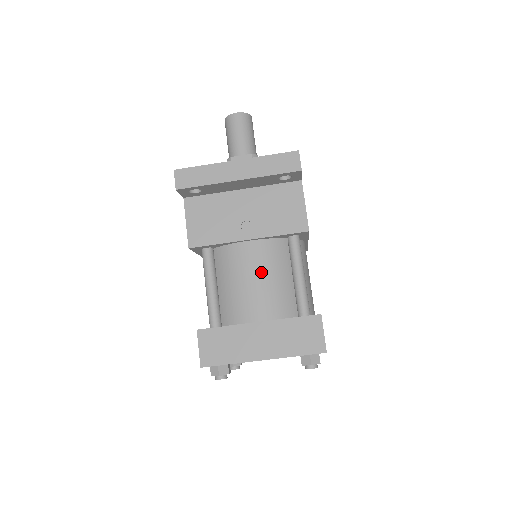
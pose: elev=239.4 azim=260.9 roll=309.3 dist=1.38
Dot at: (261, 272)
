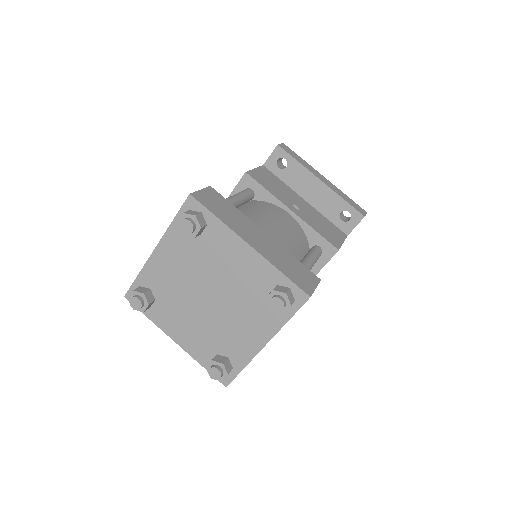
Dot at: (286, 228)
